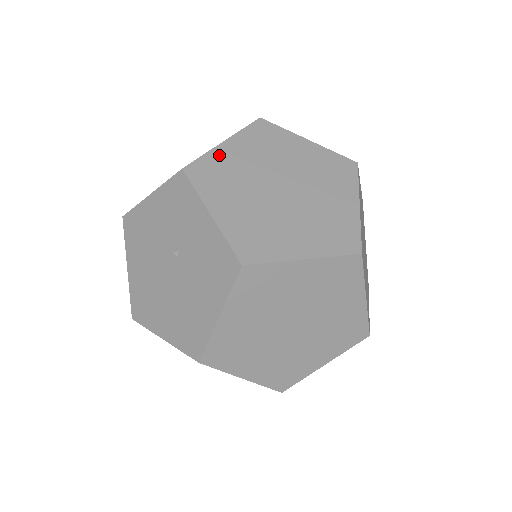
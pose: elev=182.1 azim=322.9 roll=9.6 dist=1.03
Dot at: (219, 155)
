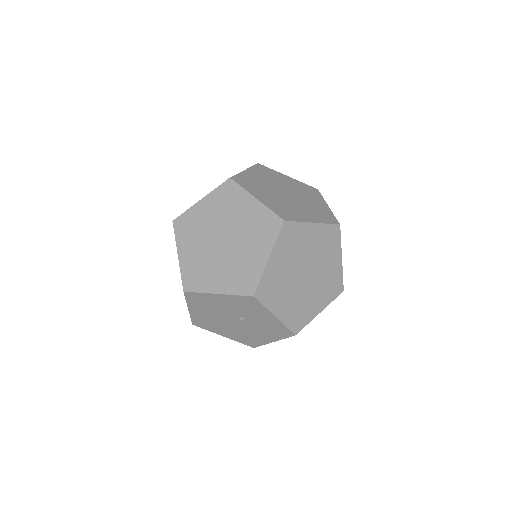
Dot at: (269, 272)
